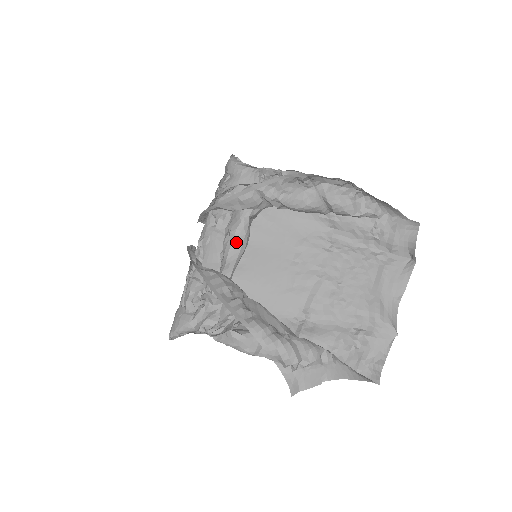
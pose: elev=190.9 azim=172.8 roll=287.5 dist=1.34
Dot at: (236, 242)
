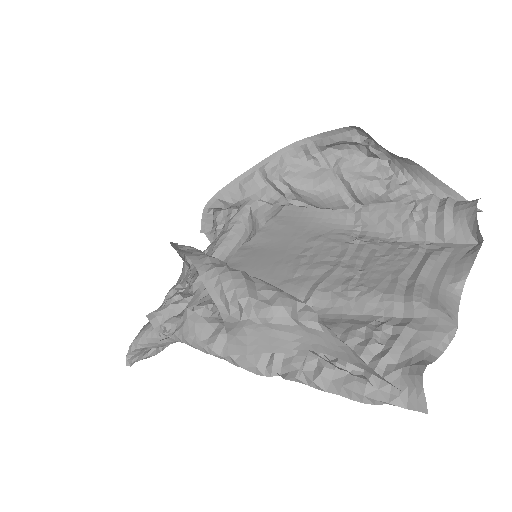
Dot at: (229, 230)
